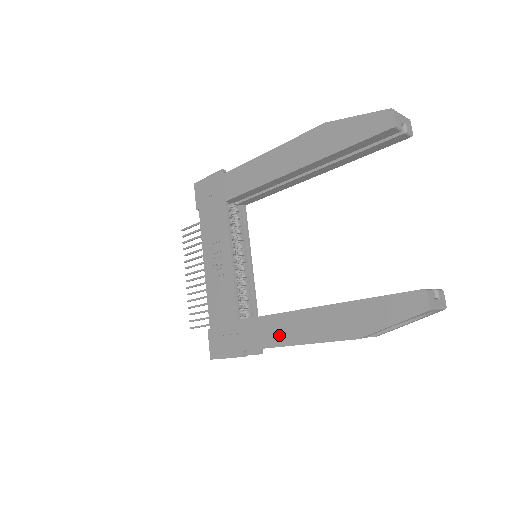
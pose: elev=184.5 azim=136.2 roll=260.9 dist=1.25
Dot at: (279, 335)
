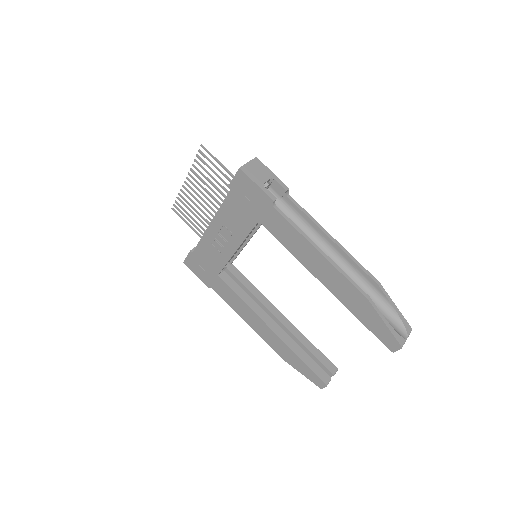
Dot at: (240, 311)
